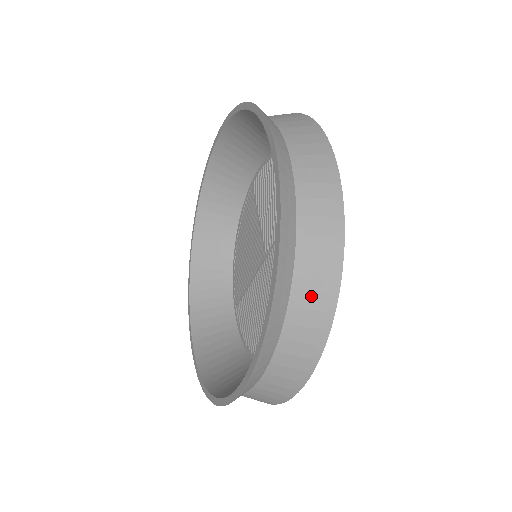
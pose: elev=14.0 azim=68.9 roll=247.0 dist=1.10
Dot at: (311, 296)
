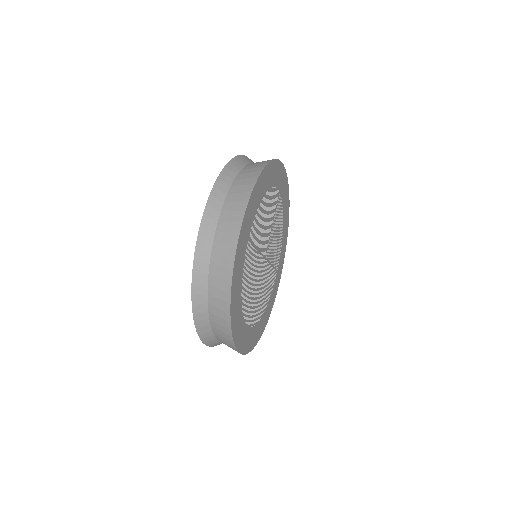
Dot at: (218, 318)
